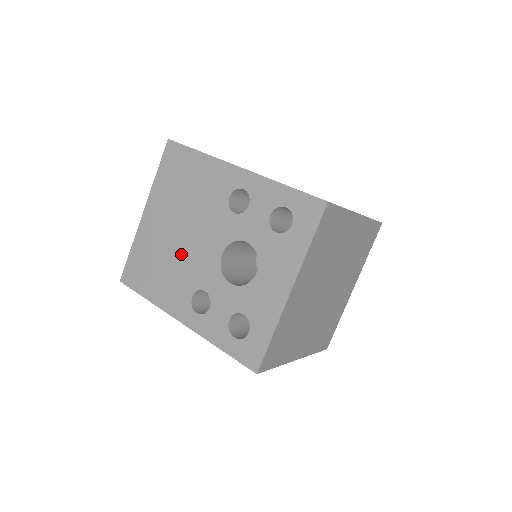
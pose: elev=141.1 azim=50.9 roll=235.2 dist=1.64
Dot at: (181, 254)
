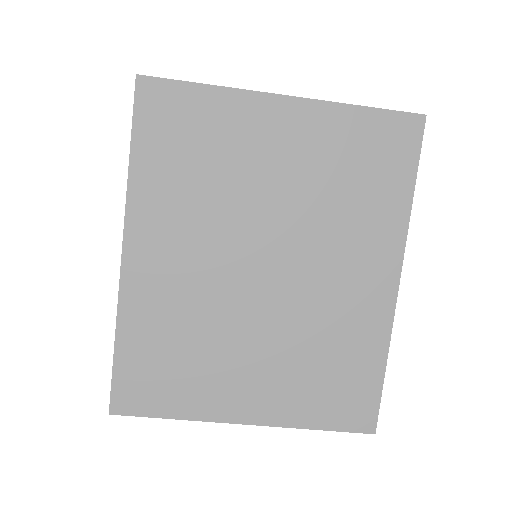
Dot at: occluded
